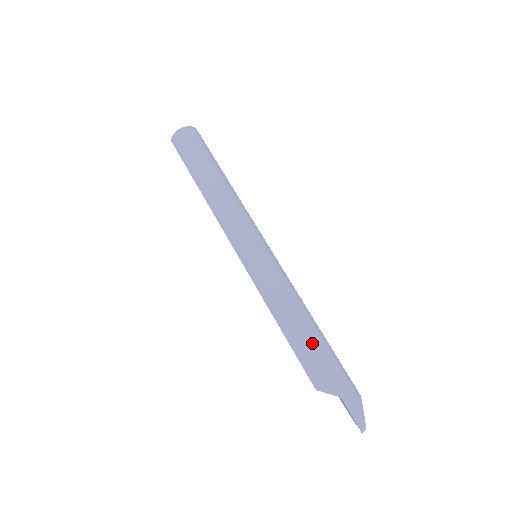
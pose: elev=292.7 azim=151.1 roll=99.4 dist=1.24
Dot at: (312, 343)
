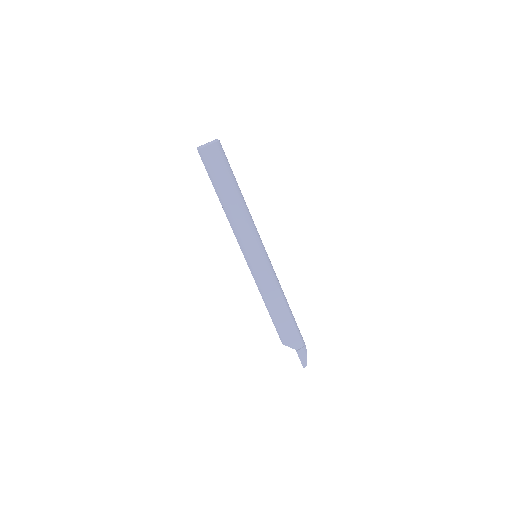
Dot at: (285, 320)
